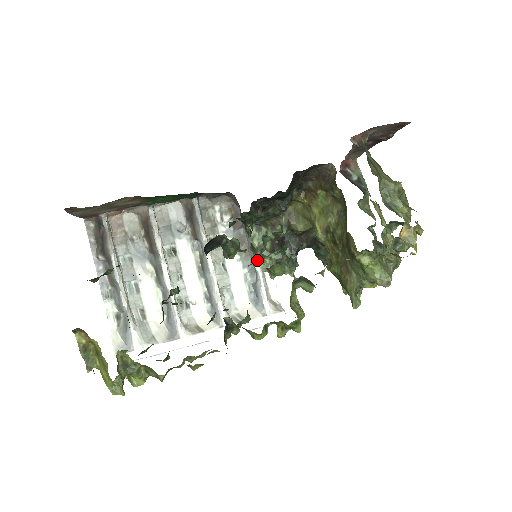
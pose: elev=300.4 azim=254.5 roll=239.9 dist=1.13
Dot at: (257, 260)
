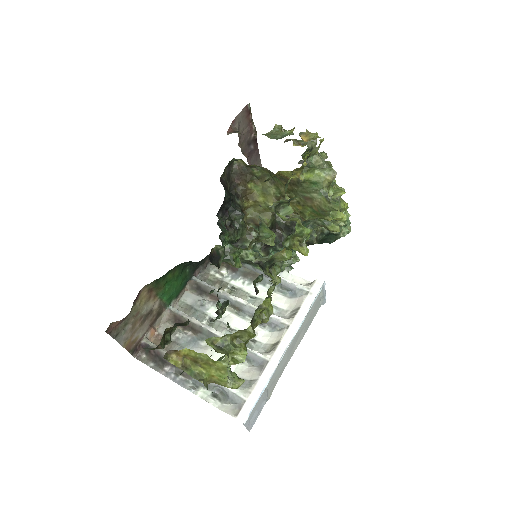
Dot at: occluded
